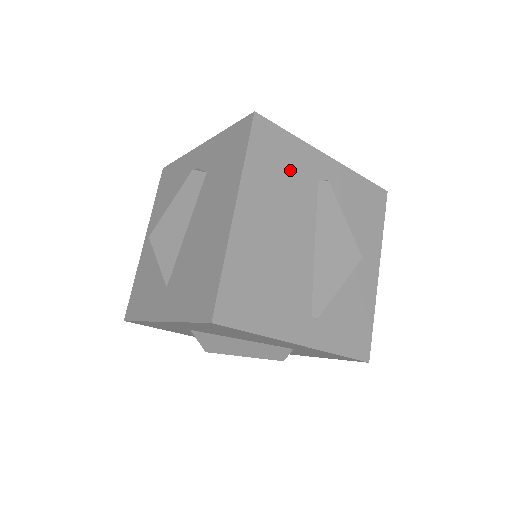
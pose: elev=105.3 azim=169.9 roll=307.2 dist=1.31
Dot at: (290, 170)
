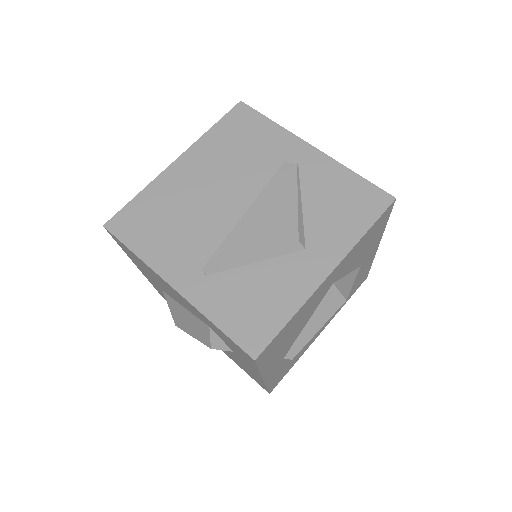
Dot at: (254, 146)
